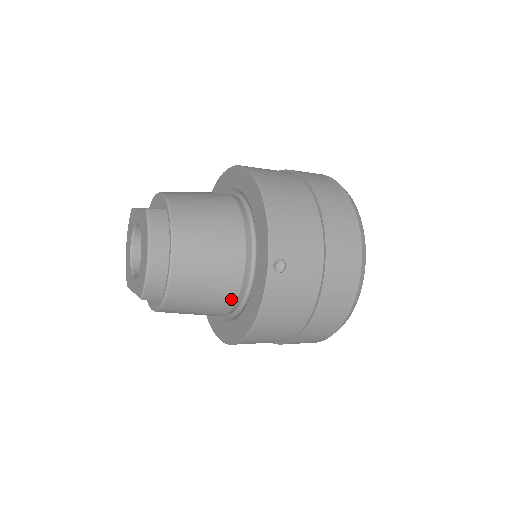
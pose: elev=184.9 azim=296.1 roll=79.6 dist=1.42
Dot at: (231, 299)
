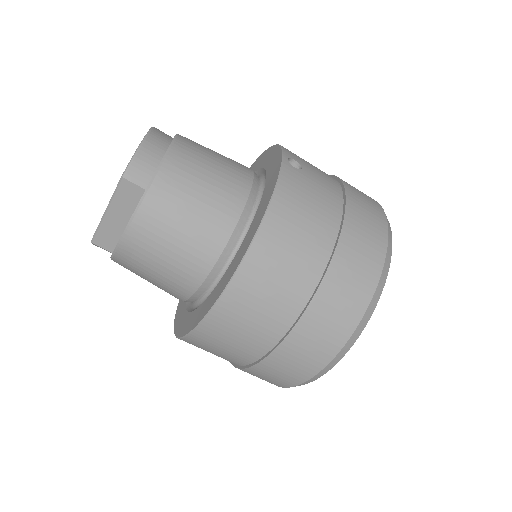
Dot at: (234, 212)
